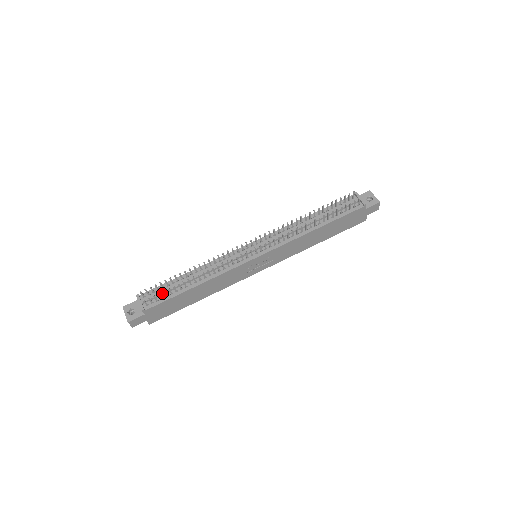
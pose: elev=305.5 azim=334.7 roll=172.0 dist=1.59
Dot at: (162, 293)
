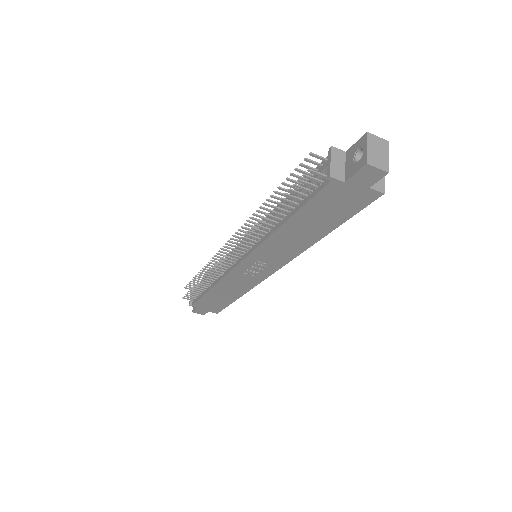
Dot at: occluded
